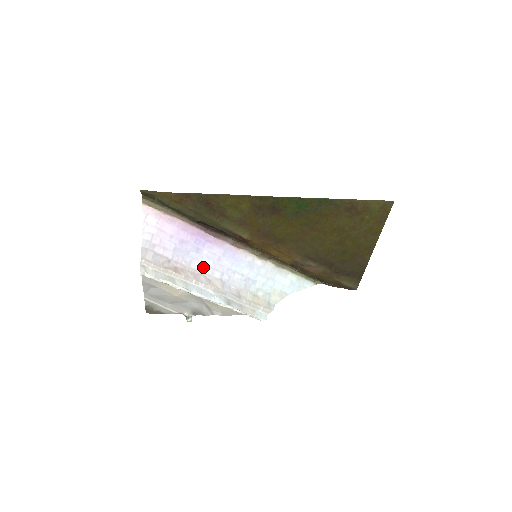
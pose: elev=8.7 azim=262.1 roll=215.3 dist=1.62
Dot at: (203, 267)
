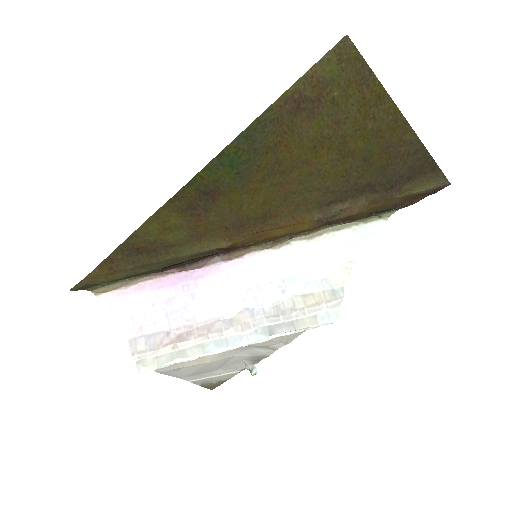
Dot at: (214, 310)
